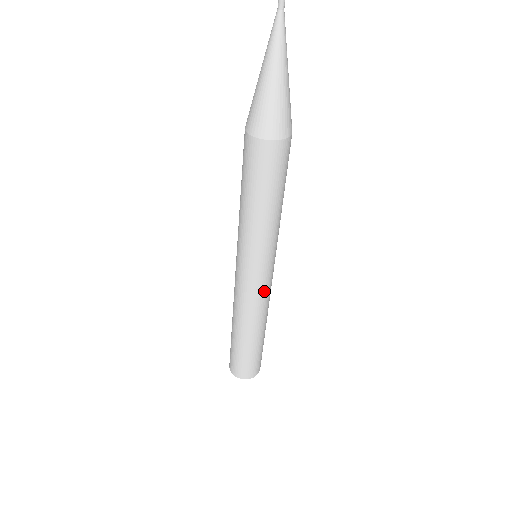
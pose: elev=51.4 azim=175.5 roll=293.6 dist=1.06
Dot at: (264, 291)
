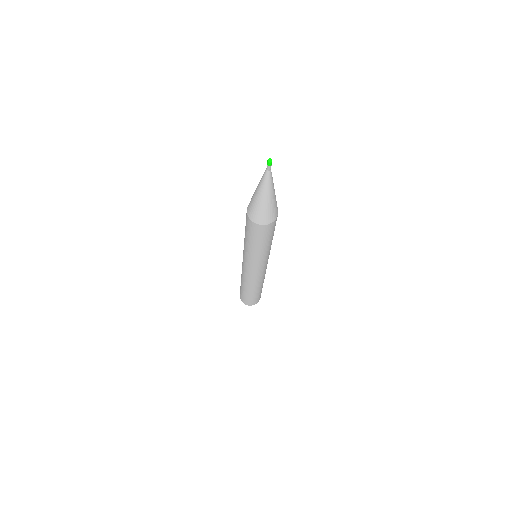
Dot at: occluded
